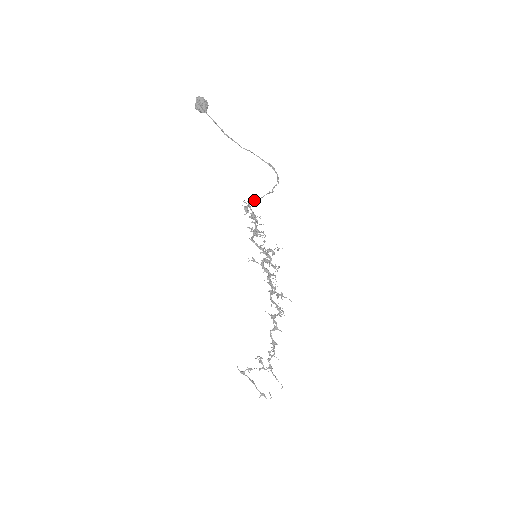
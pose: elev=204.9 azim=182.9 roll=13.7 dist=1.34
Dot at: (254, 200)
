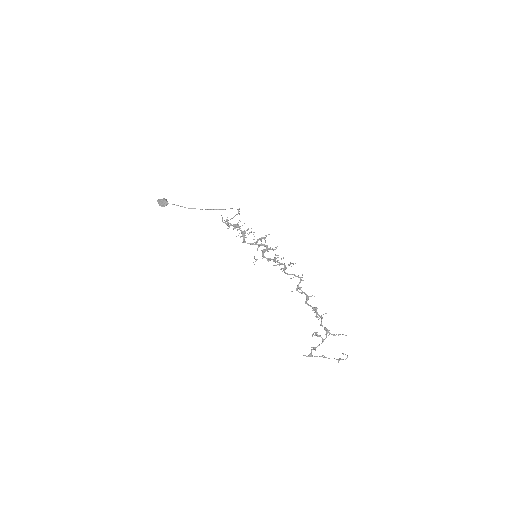
Dot at: occluded
